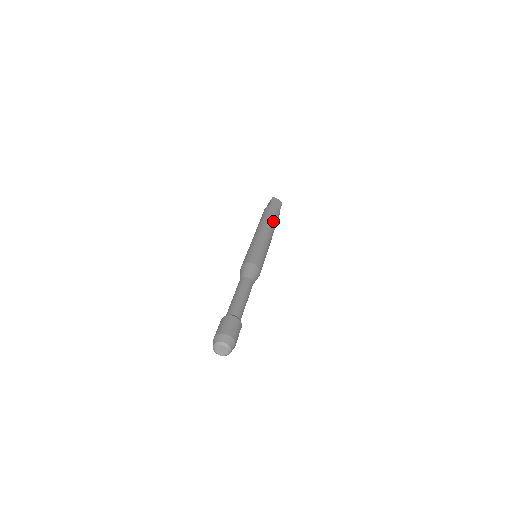
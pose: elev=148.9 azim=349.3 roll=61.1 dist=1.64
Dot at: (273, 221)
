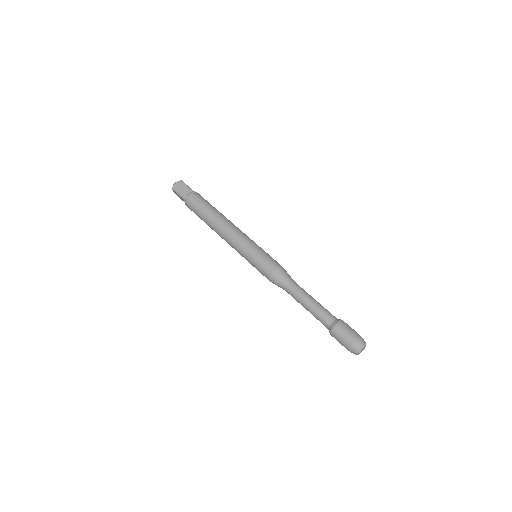
Dot at: (213, 212)
